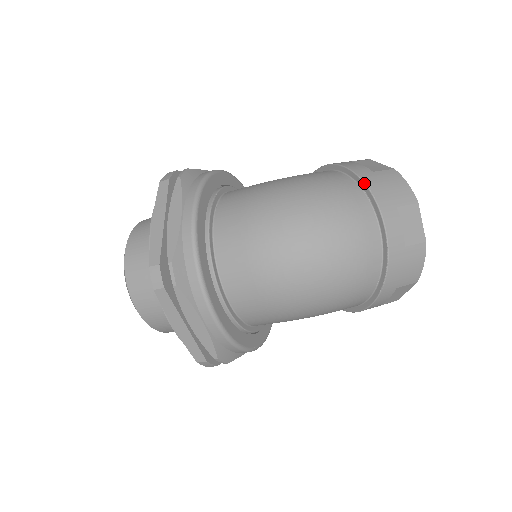
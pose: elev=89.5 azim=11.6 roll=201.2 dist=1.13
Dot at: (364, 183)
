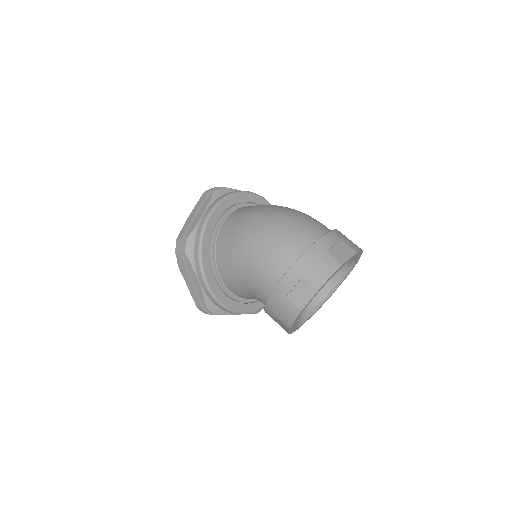
Dot at: (336, 229)
